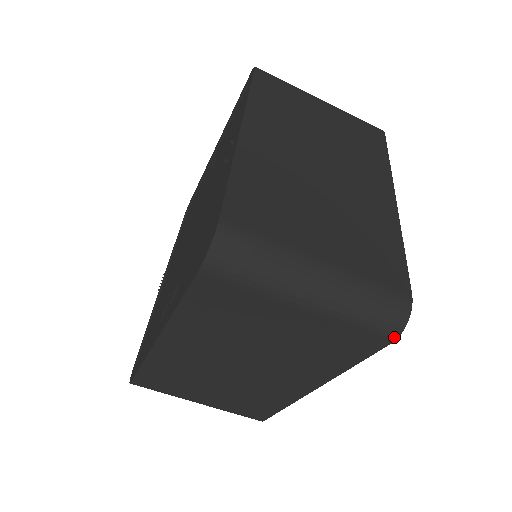
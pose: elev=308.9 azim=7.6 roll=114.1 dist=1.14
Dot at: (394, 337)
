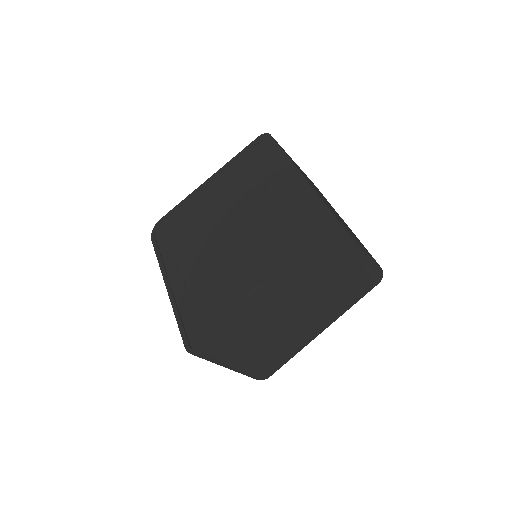
Dot at: occluded
